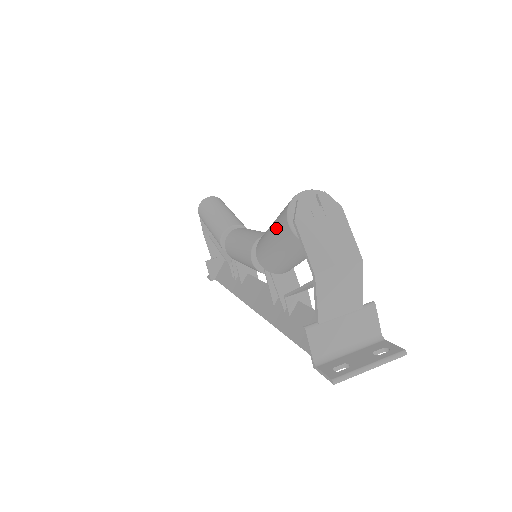
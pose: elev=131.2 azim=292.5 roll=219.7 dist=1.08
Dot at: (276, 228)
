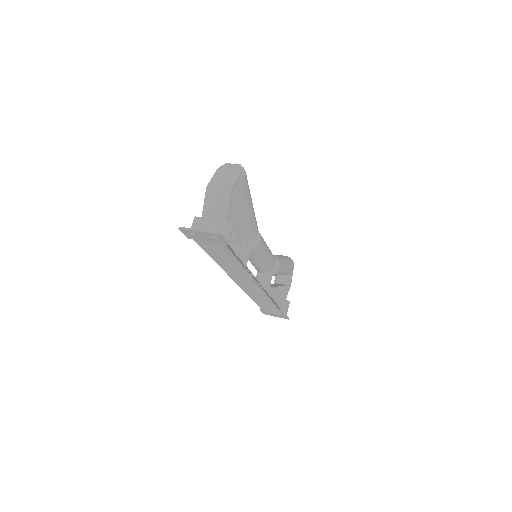
Dot at: occluded
